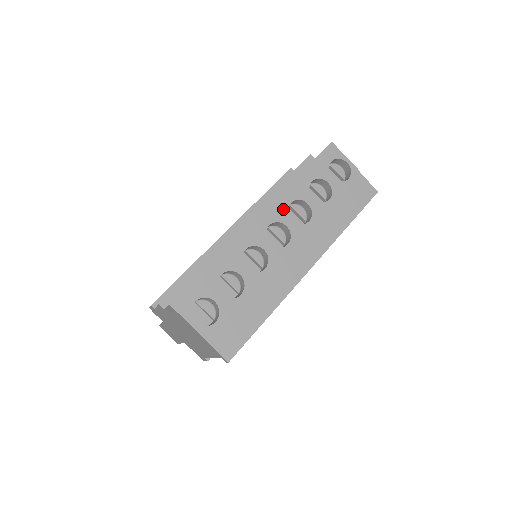
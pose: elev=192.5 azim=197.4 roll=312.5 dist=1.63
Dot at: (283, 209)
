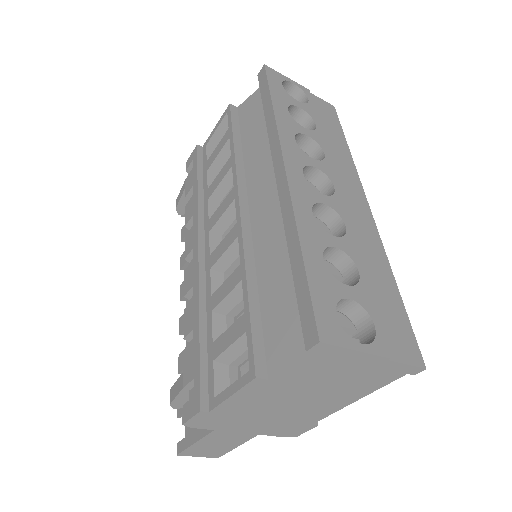
Dot at: (296, 149)
